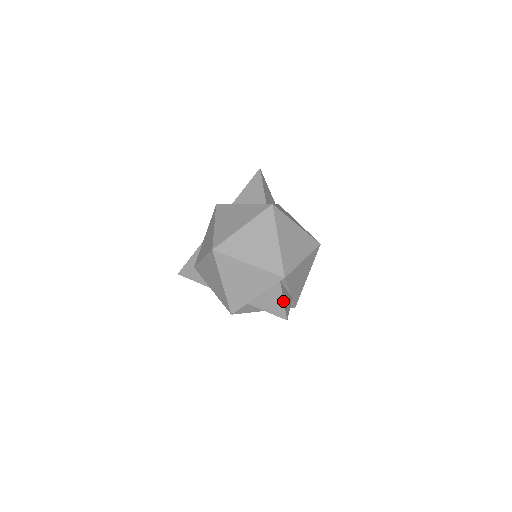
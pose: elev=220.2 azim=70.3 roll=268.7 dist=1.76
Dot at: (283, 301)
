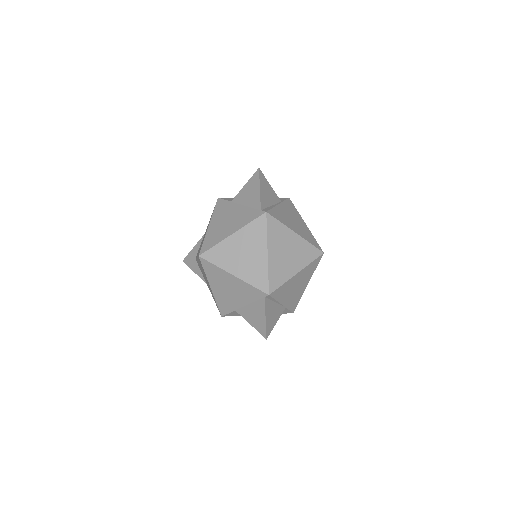
Dot at: (265, 319)
